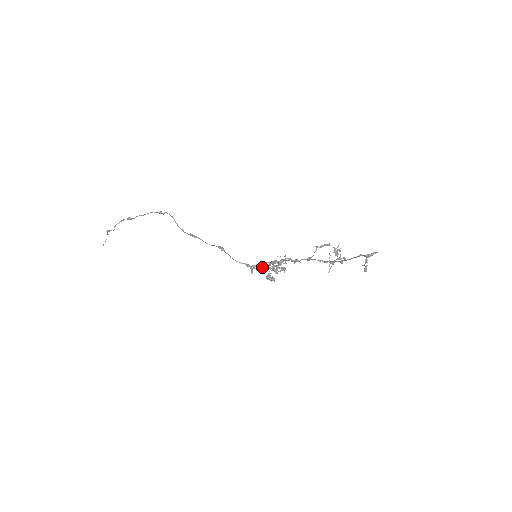
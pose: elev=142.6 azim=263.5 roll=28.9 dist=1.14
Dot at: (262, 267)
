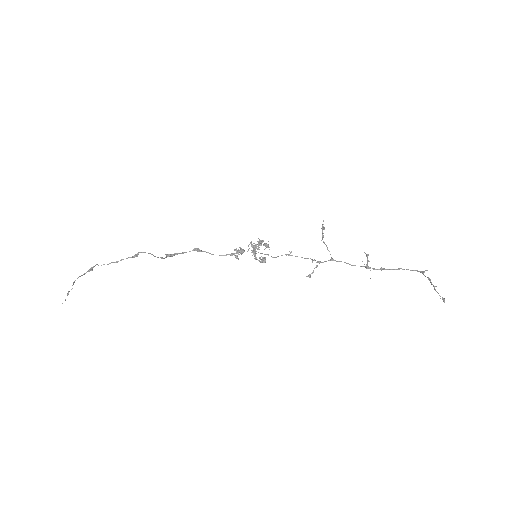
Dot at: (244, 250)
